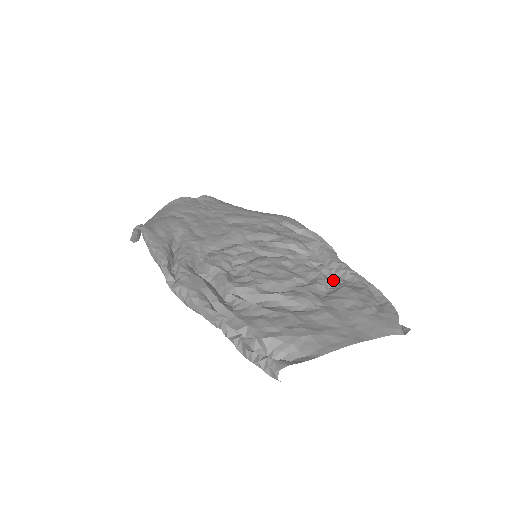
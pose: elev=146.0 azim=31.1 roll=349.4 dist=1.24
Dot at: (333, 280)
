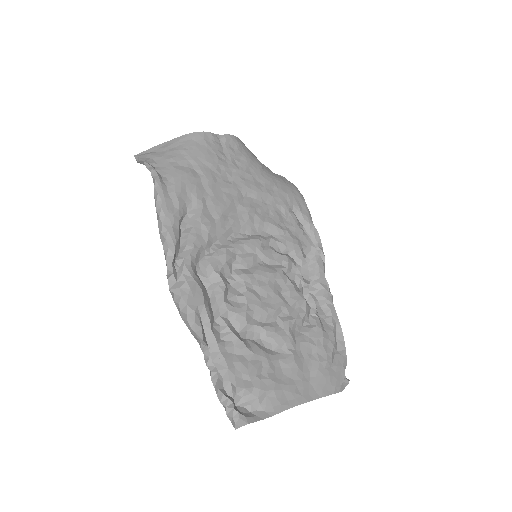
Dot at: (311, 310)
